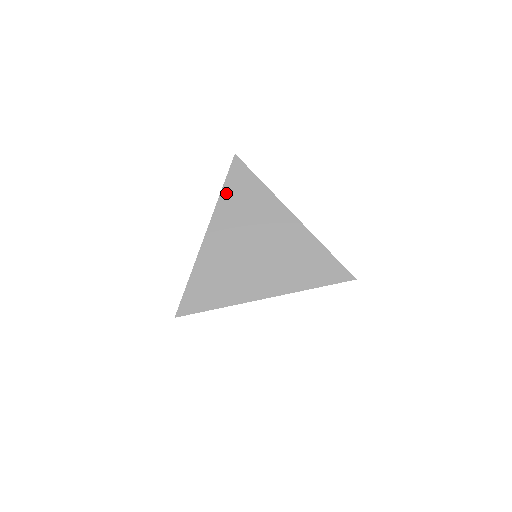
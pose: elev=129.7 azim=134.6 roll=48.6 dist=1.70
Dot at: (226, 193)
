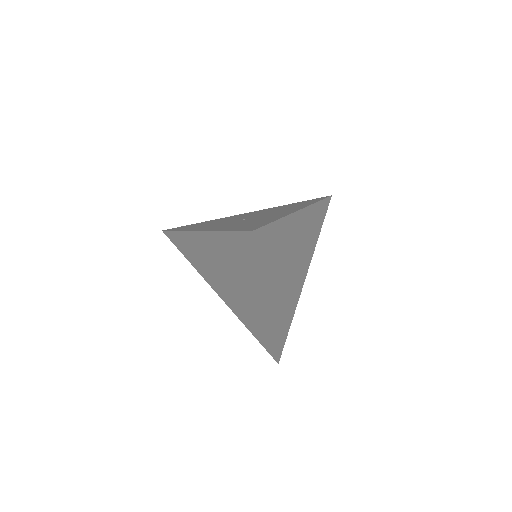
Dot at: (263, 269)
